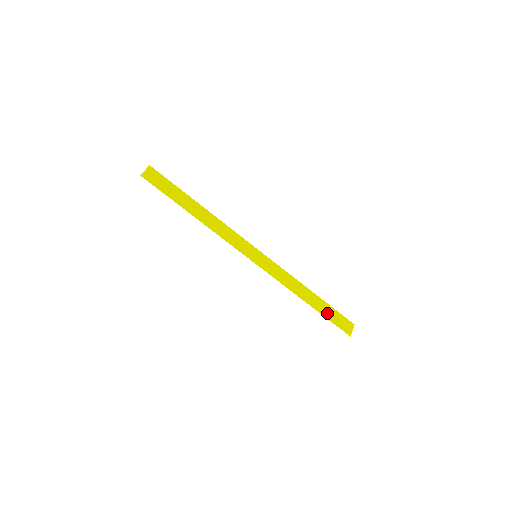
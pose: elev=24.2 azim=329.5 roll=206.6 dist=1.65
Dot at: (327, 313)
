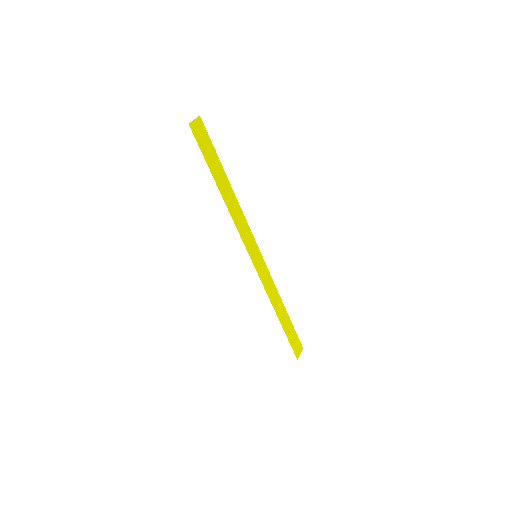
Dot at: (289, 332)
